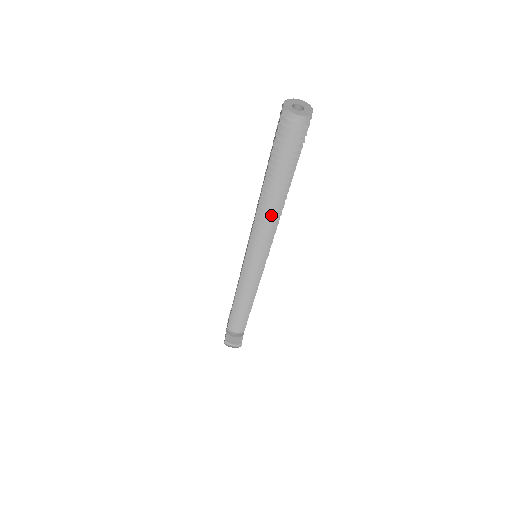
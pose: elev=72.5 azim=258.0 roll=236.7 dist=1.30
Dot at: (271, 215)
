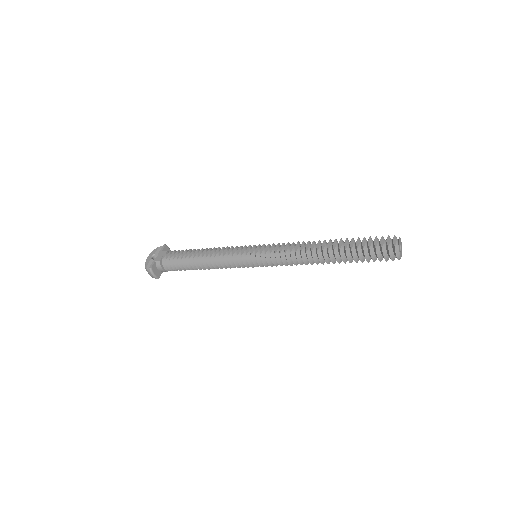
Dot at: (310, 261)
